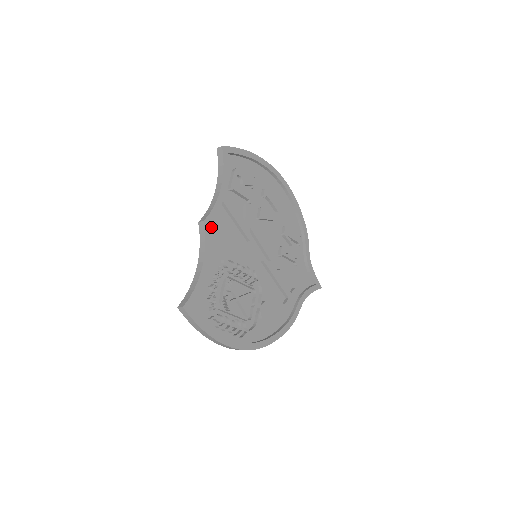
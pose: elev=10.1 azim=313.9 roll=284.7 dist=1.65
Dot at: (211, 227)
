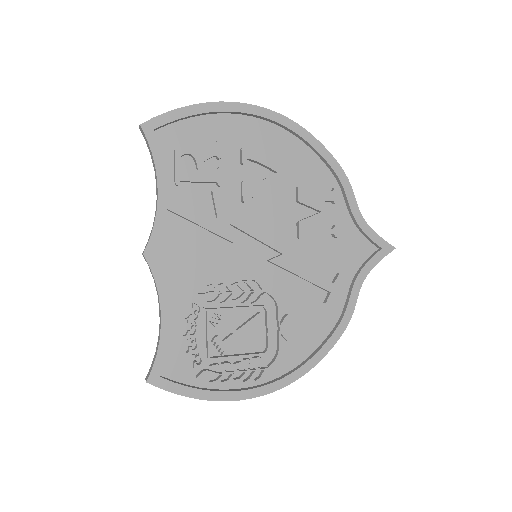
Dot at: (162, 253)
